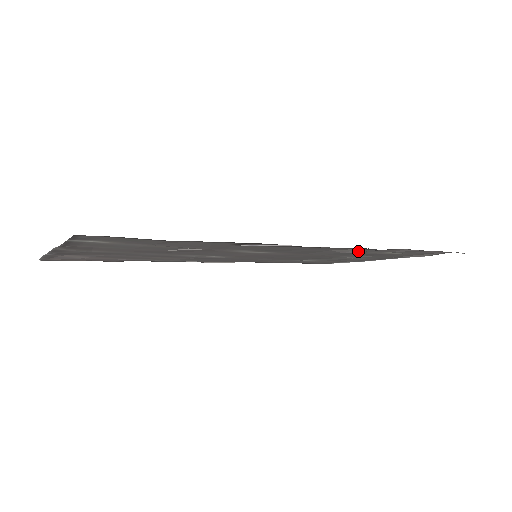
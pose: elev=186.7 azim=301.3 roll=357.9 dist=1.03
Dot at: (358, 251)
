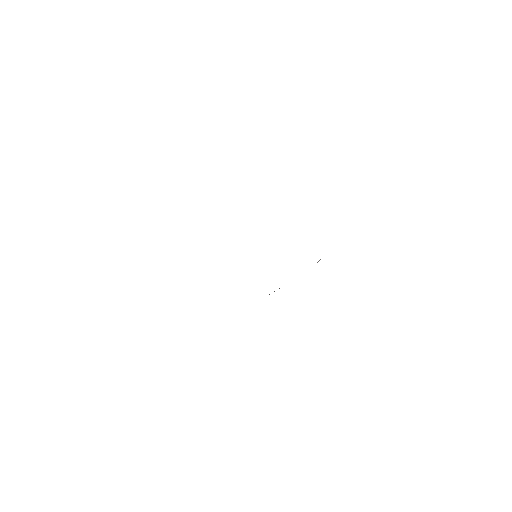
Dot at: occluded
